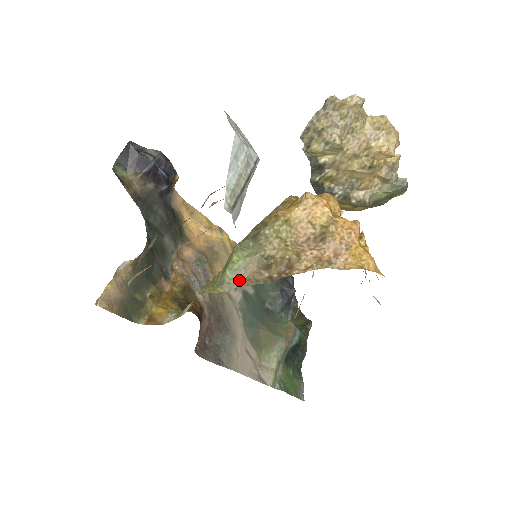
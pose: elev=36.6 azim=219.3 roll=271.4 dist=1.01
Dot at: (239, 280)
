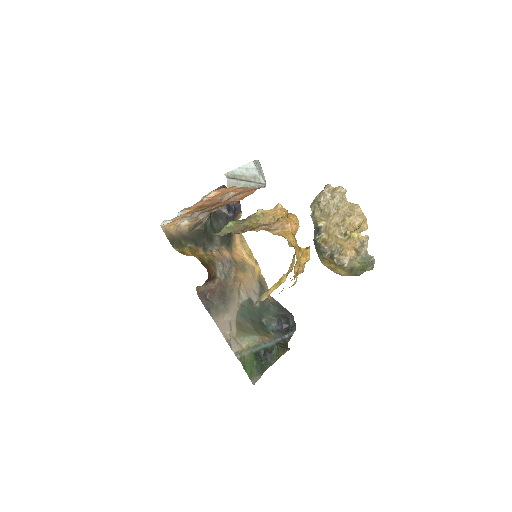
Dot at: (227, 232)
